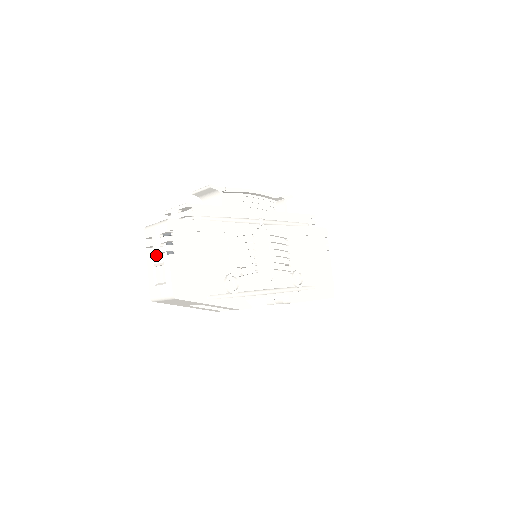
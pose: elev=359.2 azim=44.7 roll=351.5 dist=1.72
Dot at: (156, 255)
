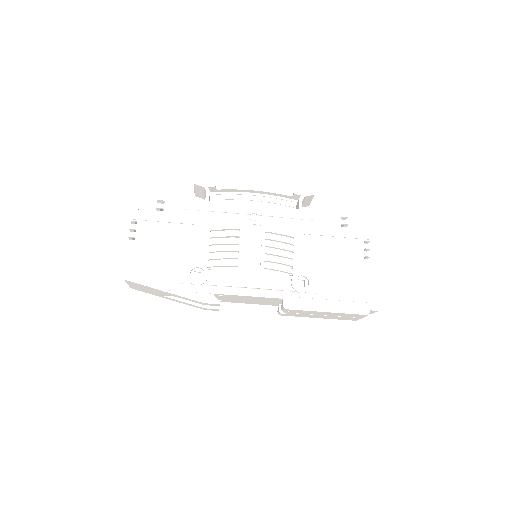
Dot at: occluded
